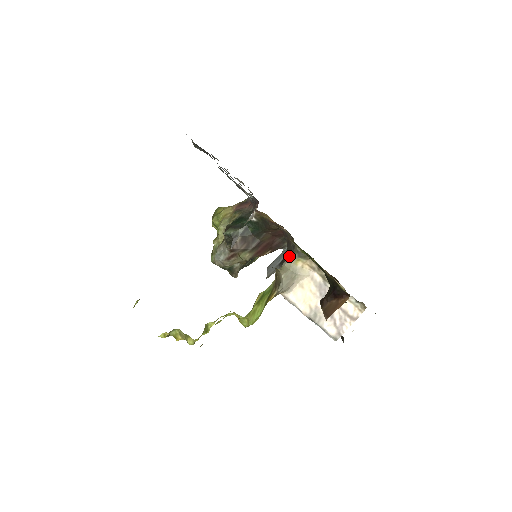
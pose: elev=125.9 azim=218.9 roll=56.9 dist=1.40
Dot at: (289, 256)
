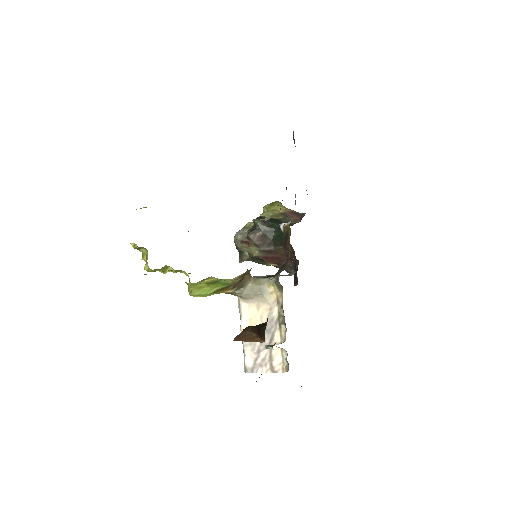
Dot at: occluded
